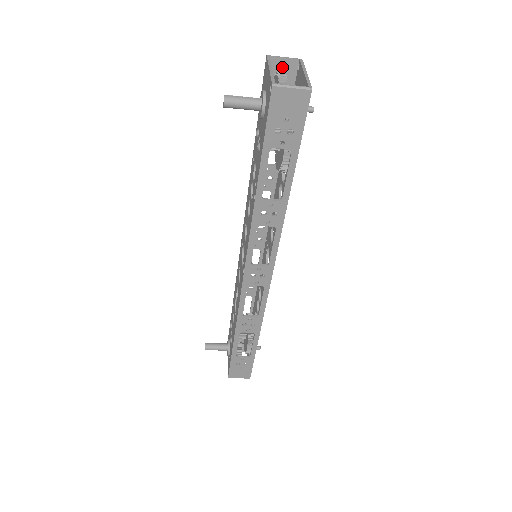
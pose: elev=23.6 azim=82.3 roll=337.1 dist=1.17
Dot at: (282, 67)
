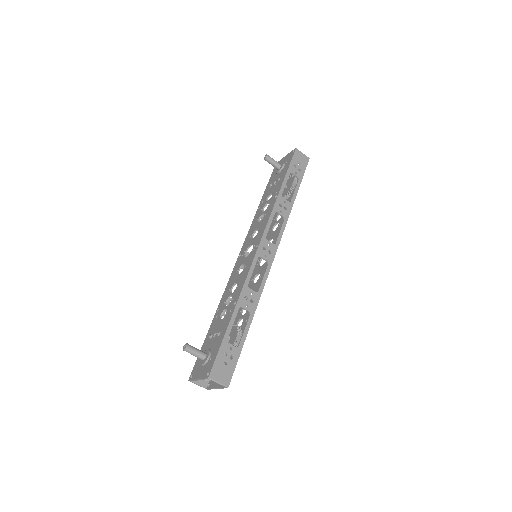
Dot at: occluded
